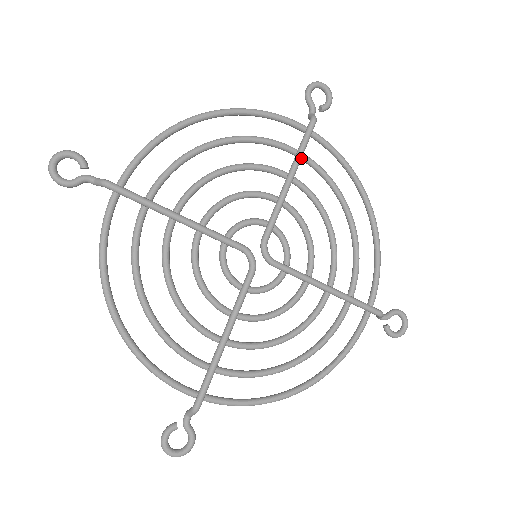
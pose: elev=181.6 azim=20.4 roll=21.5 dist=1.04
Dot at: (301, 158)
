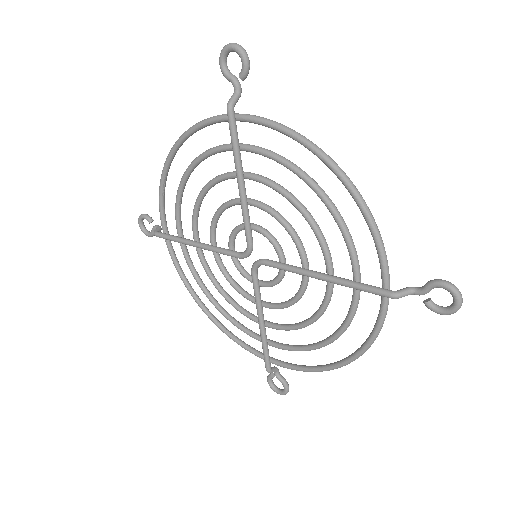
Dot at: (346, 286)
